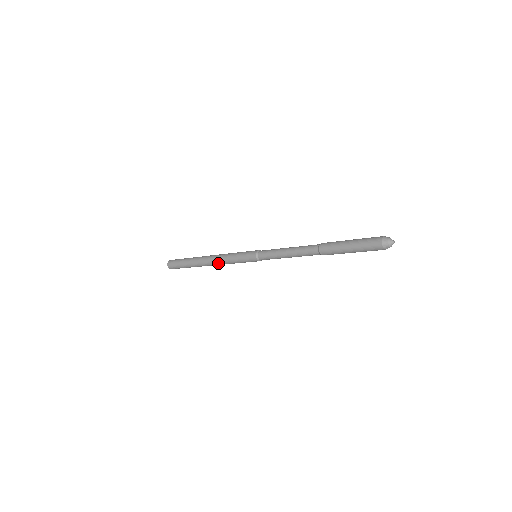
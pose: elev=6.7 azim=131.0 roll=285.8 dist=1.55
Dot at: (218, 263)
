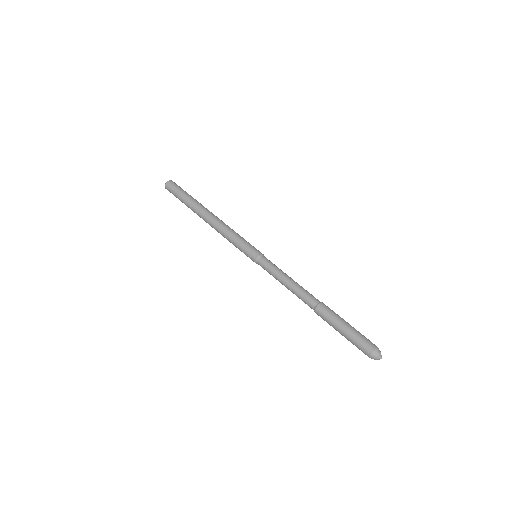
Dot at: (217, 230)
